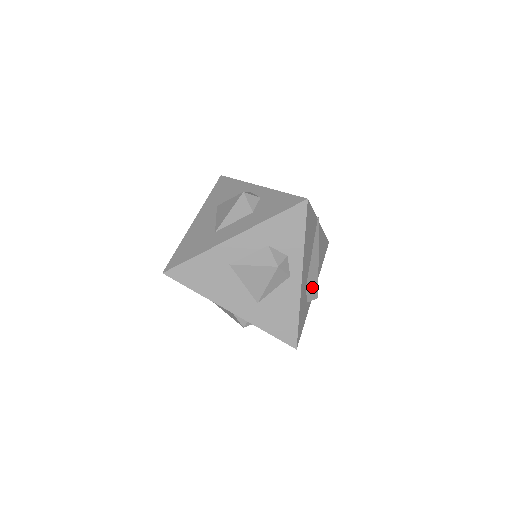
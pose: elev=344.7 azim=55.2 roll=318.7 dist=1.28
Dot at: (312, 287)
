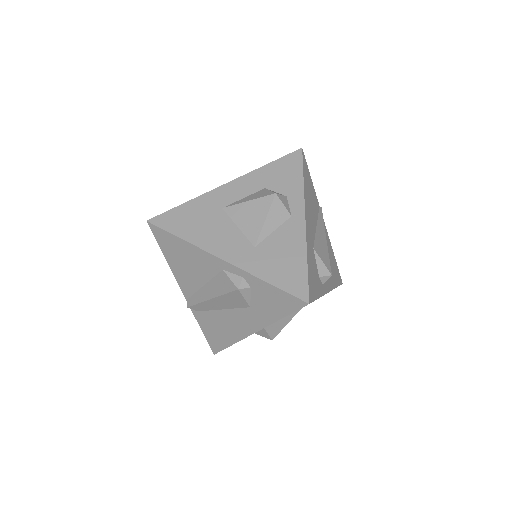
Dot at: (322, 256)
